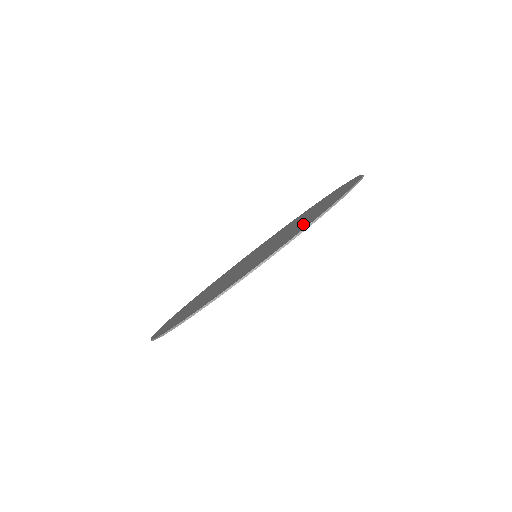
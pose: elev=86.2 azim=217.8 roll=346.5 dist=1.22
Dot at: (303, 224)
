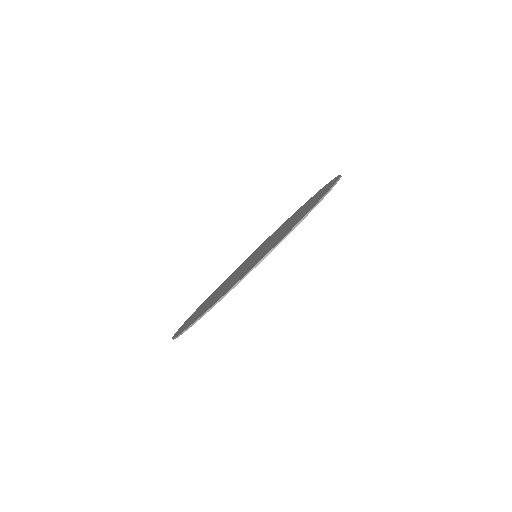
Dot at: (281, 236)
